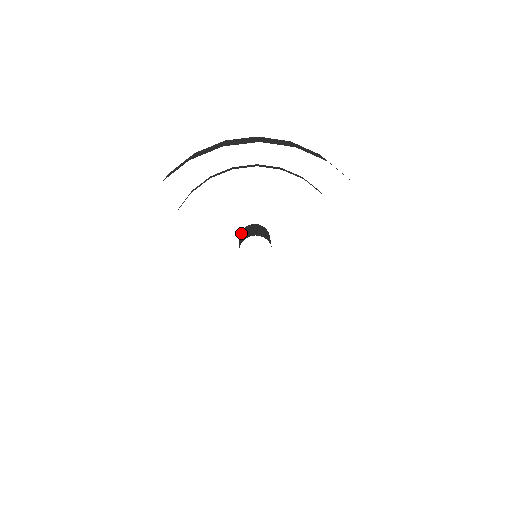
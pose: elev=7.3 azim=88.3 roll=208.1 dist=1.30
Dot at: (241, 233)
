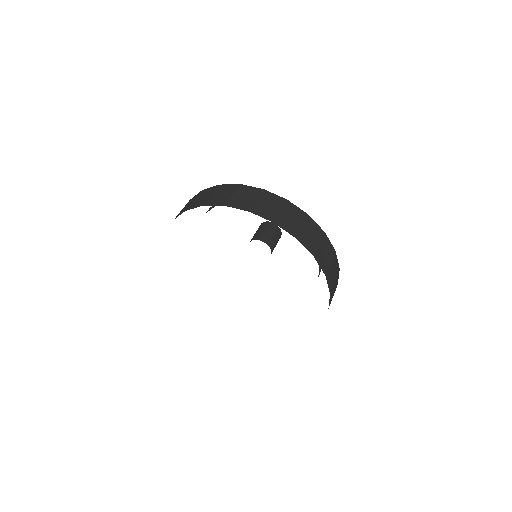
Dot at: (258, 228)
